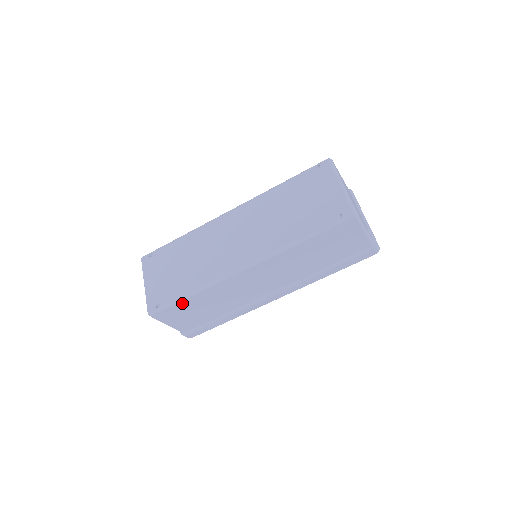
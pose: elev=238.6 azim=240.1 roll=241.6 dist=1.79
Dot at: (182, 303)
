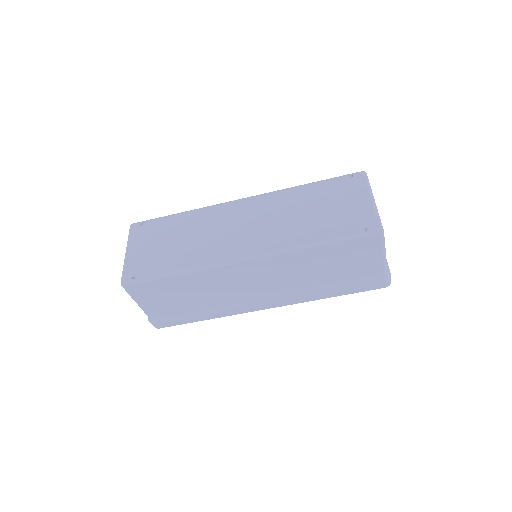
Dot at: (163, 281)
